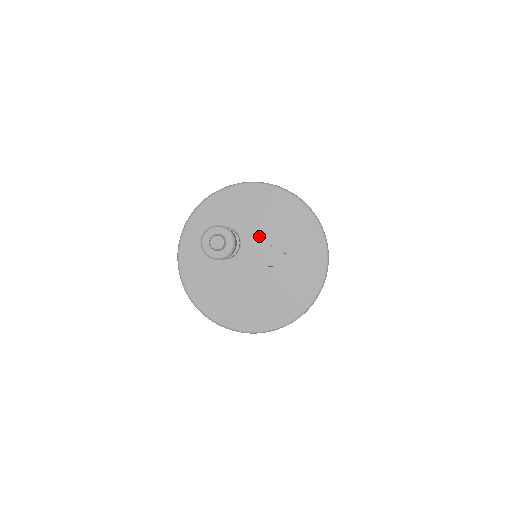
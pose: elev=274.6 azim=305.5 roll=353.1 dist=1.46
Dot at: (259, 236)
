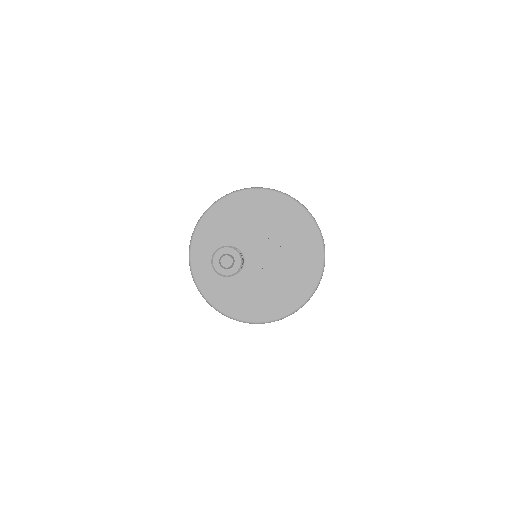
Dot at: (250, 236)
